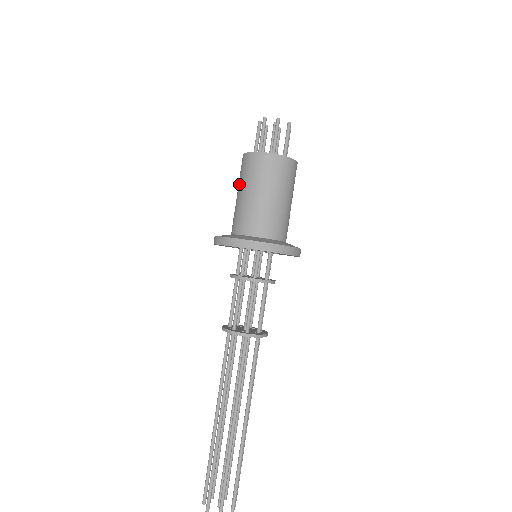
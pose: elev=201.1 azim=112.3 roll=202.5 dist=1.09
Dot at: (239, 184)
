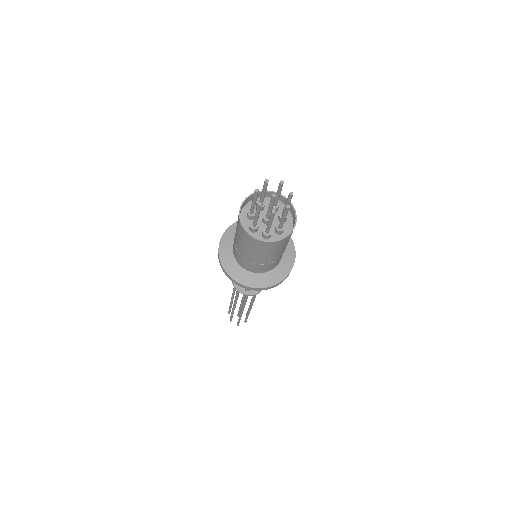
Dot at: (236, 232)
